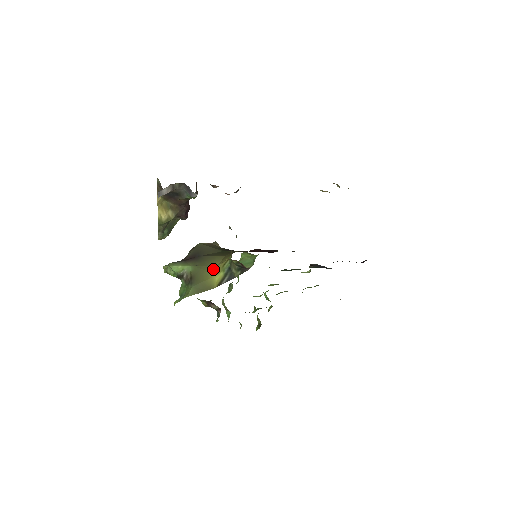
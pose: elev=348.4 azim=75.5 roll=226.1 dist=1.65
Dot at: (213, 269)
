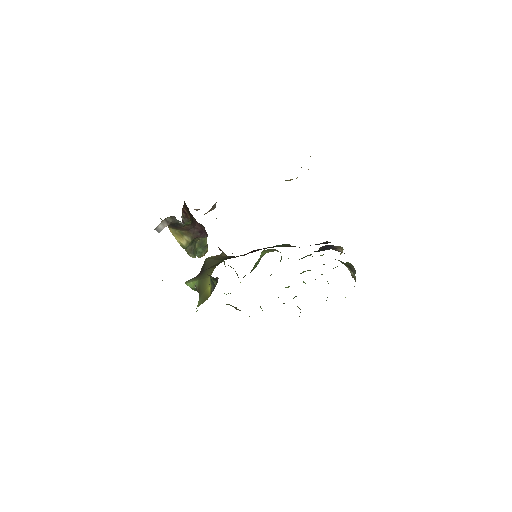
Dot at: (207, 281)
